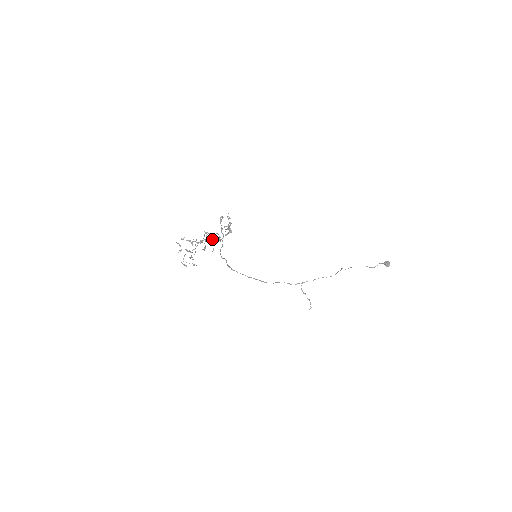
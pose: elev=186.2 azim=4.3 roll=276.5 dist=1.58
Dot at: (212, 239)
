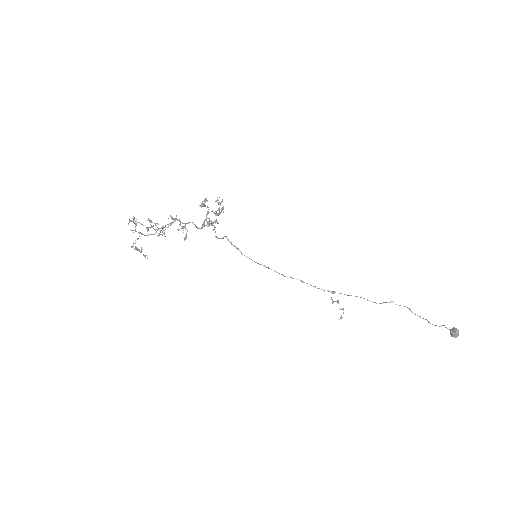
Dot at: occluded
